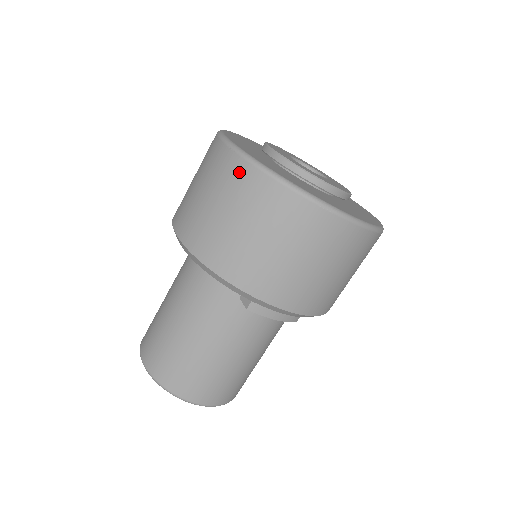
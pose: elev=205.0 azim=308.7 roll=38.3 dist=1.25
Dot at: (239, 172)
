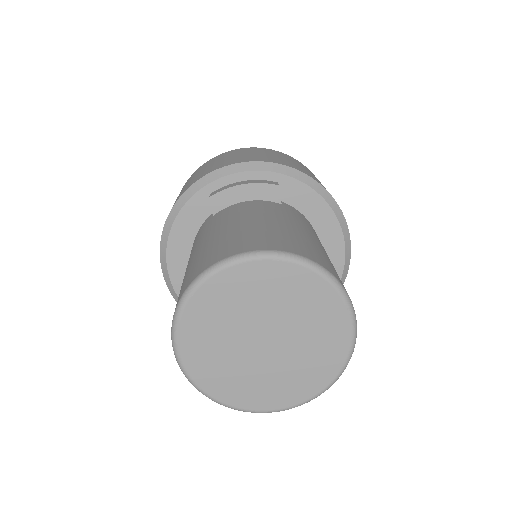
Dot at: occluded
